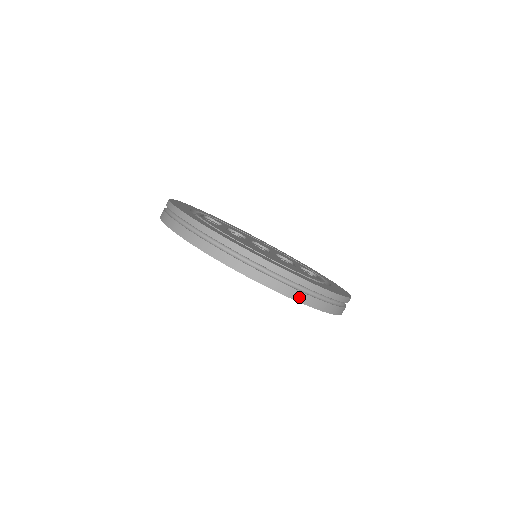
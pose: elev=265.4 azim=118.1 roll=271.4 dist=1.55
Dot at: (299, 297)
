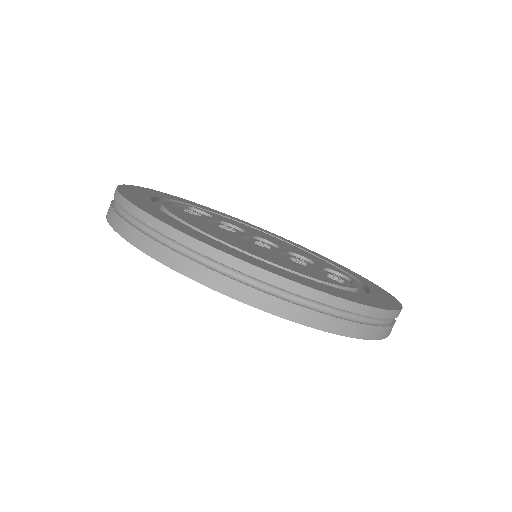
Dot at: (285, 311)
